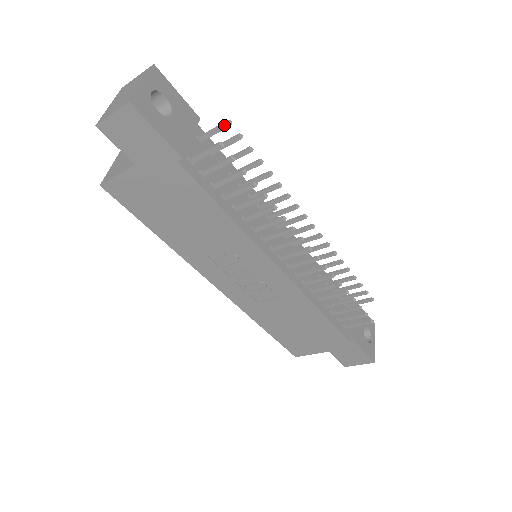
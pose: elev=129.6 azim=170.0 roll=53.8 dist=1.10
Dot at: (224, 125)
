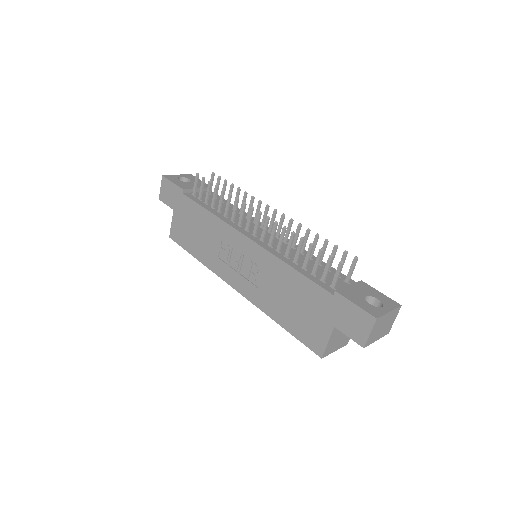
Dot at: (212, 176)
